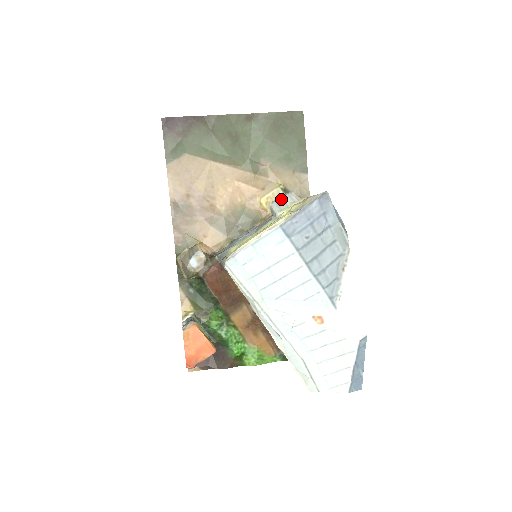
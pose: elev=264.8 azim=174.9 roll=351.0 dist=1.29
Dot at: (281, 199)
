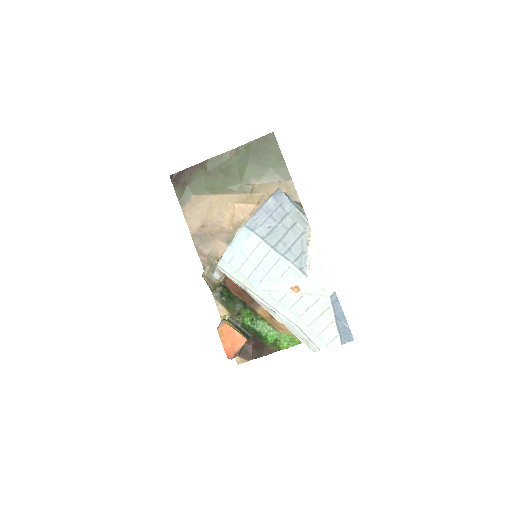
Dot at: occluded
